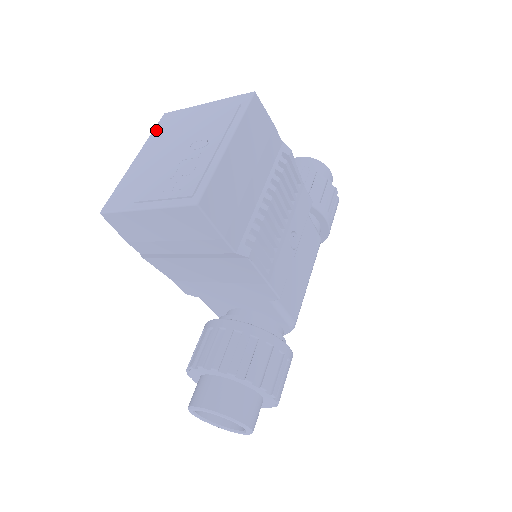
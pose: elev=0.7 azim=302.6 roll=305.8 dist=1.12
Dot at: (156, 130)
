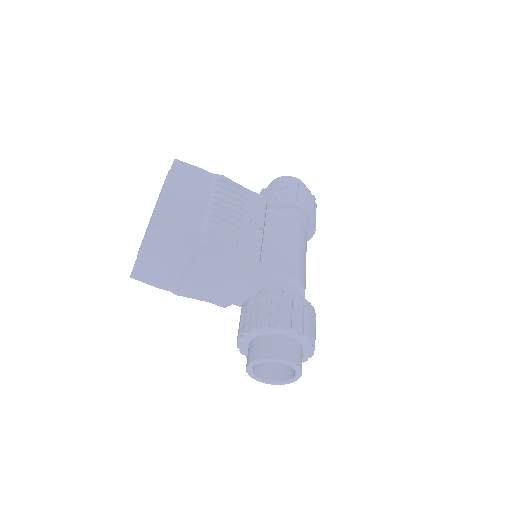
Dot at: occluded
